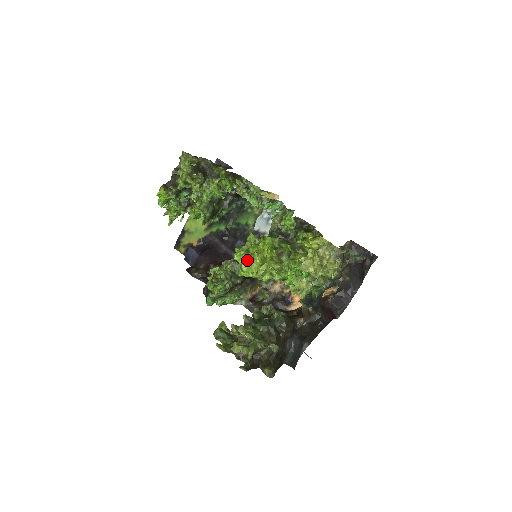
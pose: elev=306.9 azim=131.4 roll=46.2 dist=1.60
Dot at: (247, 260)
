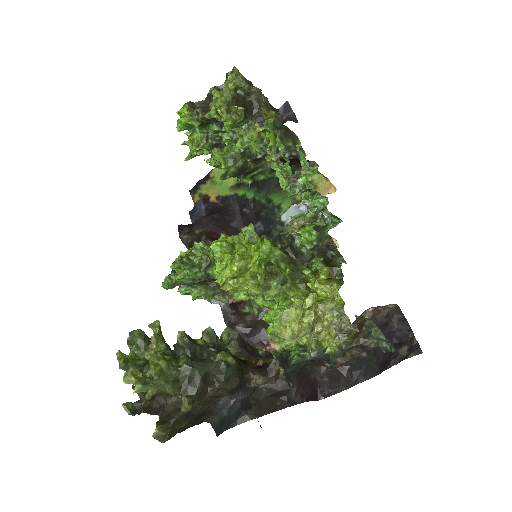
Dot at: (223, 259)
